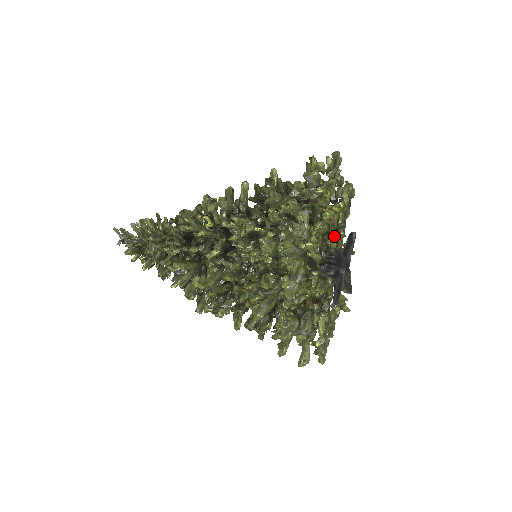
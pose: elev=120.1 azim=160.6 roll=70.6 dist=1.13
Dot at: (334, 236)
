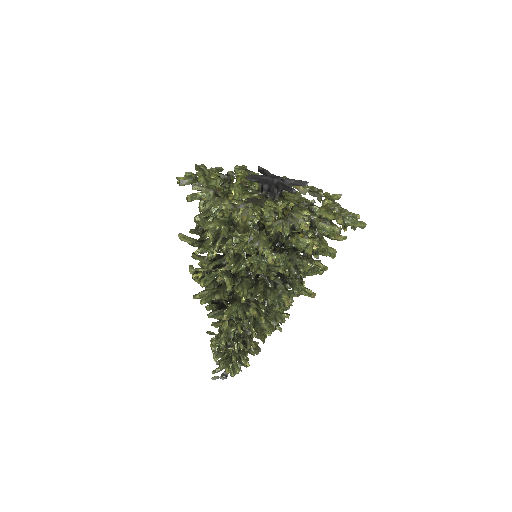
Dot at: (257, 185)
